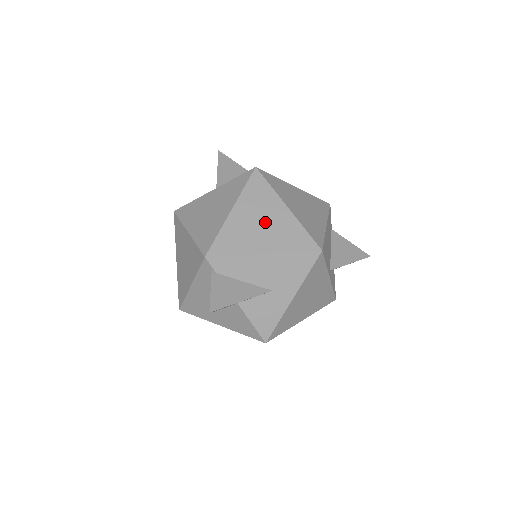
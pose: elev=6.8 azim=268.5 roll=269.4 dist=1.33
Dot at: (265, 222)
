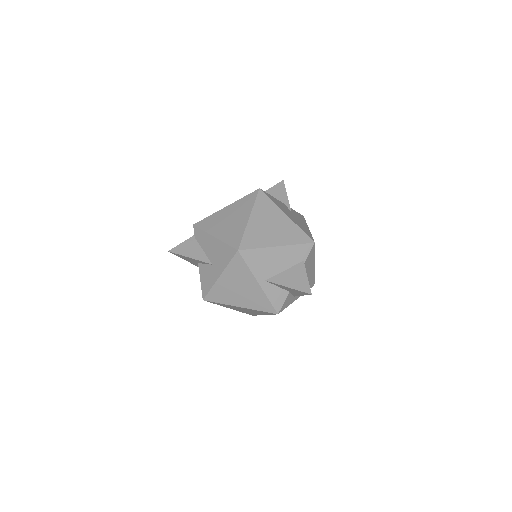
Dot at: (232, 220)
